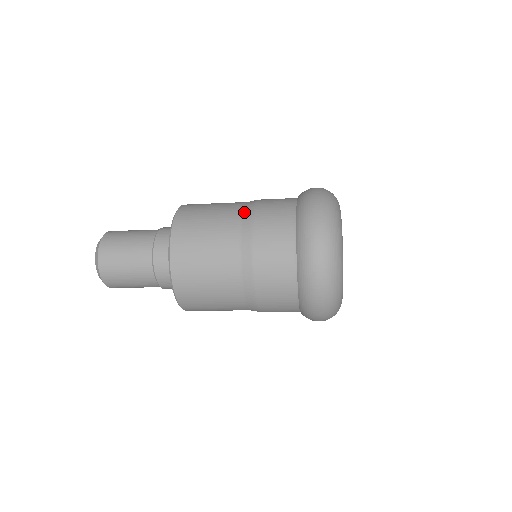
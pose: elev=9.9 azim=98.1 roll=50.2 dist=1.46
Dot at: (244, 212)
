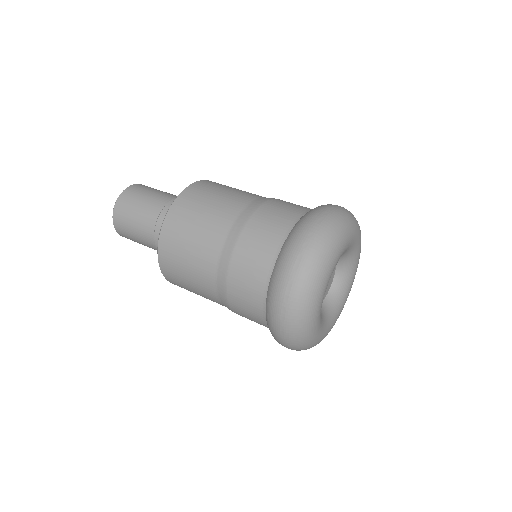
Dot at: (218, 274)
